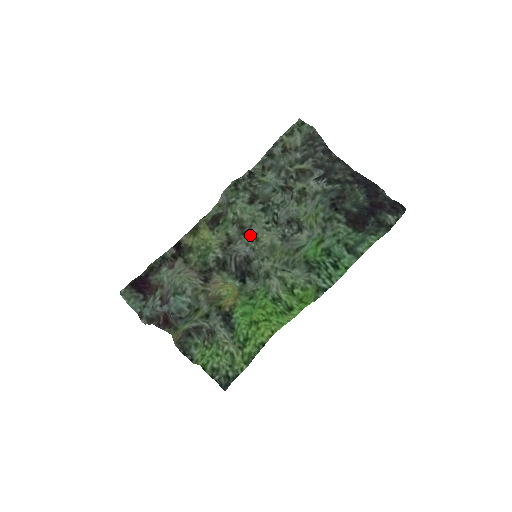
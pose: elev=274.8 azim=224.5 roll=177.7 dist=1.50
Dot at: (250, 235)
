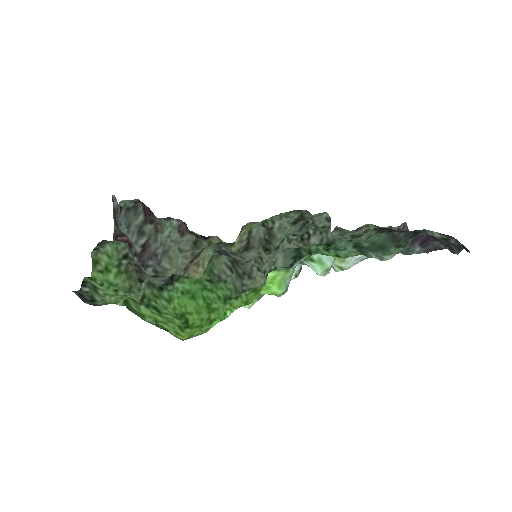
Dot at: (270, 256)
